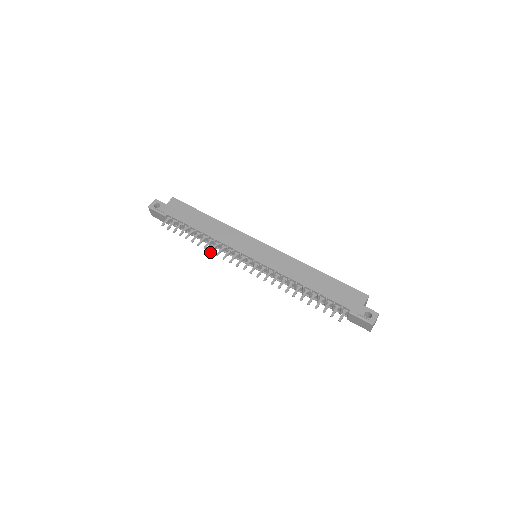
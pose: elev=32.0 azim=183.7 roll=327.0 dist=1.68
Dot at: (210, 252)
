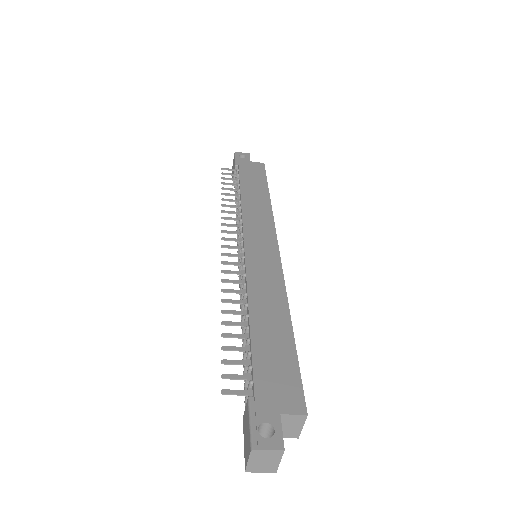
Dot at: (221, 211)
